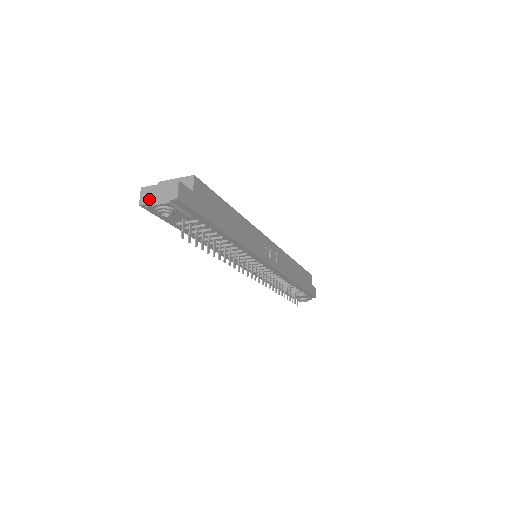
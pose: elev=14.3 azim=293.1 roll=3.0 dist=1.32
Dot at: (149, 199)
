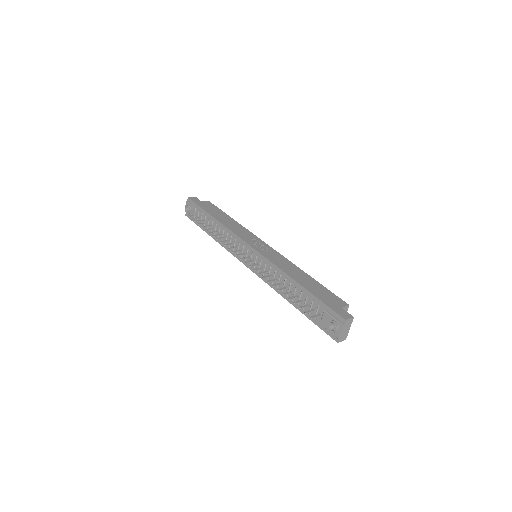
Dot at: occluded
